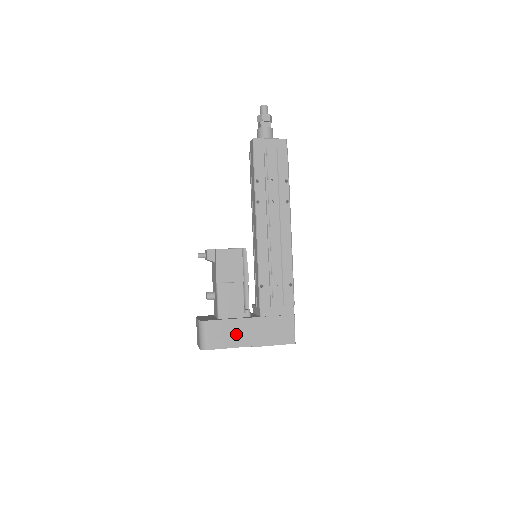
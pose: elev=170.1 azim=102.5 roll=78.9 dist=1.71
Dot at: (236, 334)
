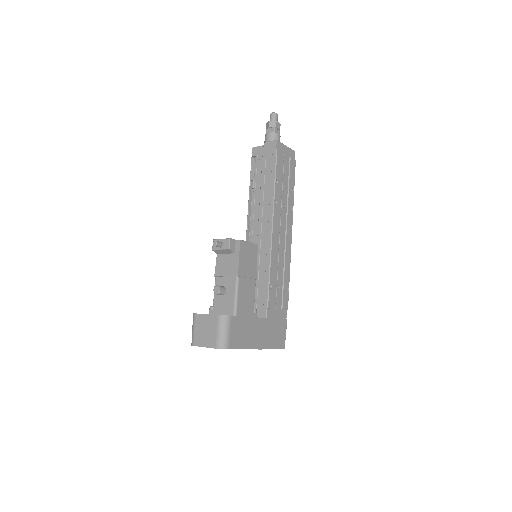
Dot at: (249, 334)
